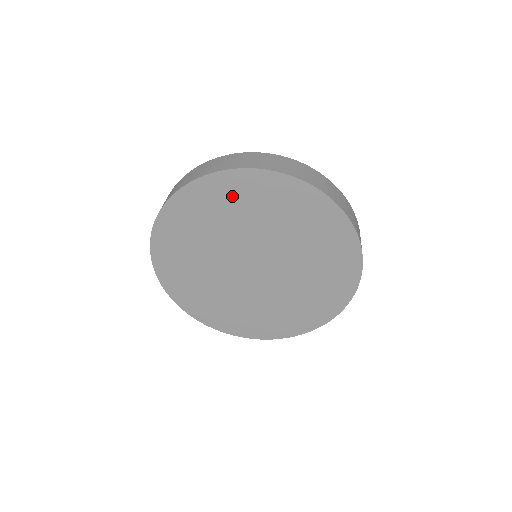
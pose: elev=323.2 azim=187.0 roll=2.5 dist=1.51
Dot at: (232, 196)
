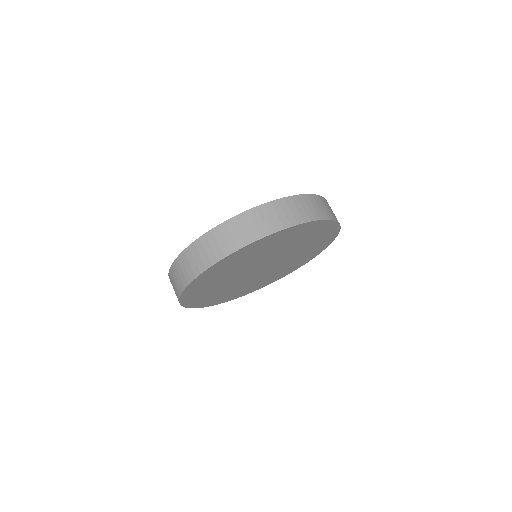
Dot at: (280, 239)
